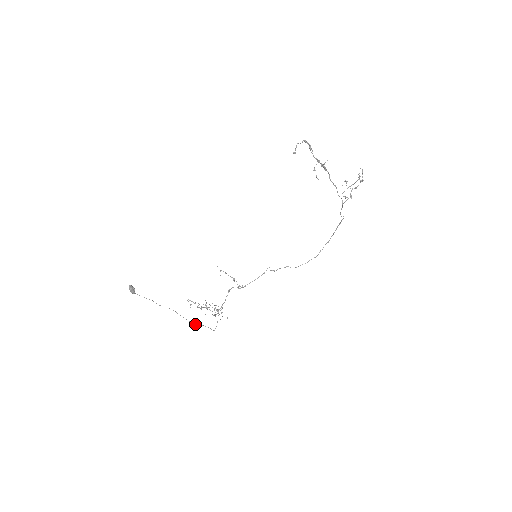
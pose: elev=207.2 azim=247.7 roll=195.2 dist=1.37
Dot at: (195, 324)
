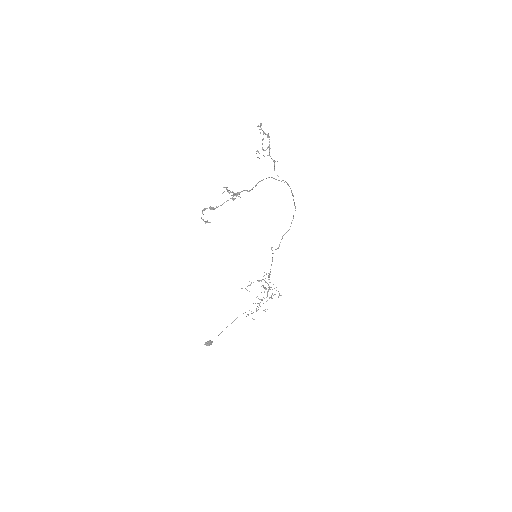
Dot at: occluded
